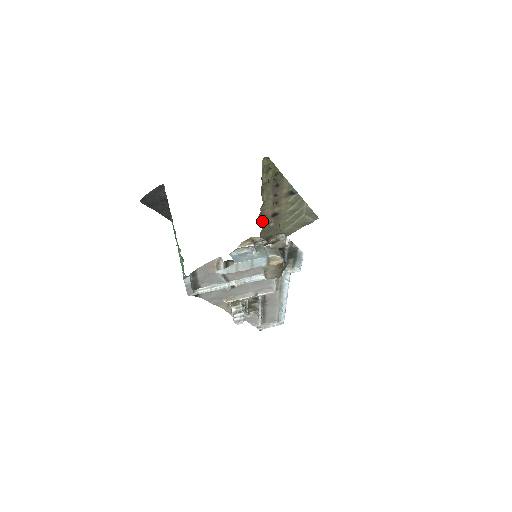
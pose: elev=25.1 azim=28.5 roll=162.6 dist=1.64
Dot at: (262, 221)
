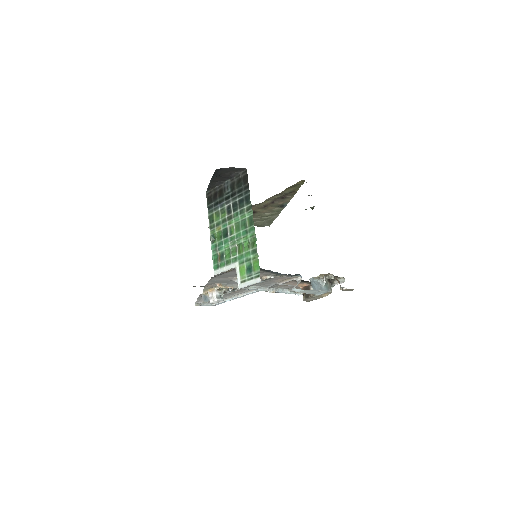
Dot at: occluded
